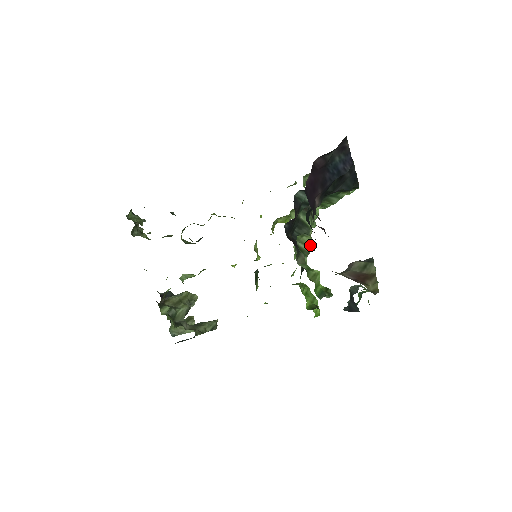
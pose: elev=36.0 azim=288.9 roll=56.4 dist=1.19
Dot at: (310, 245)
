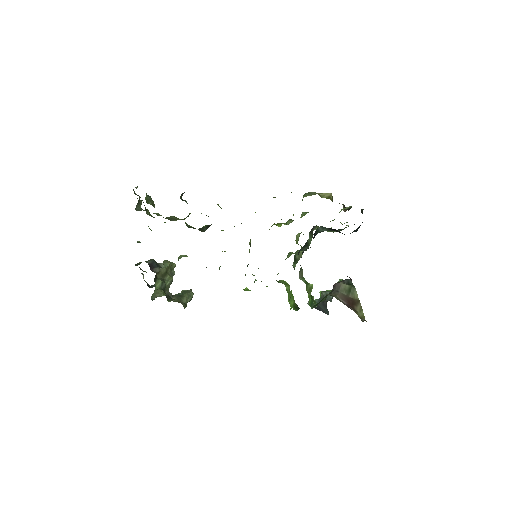
Dot at: (301, 255)
